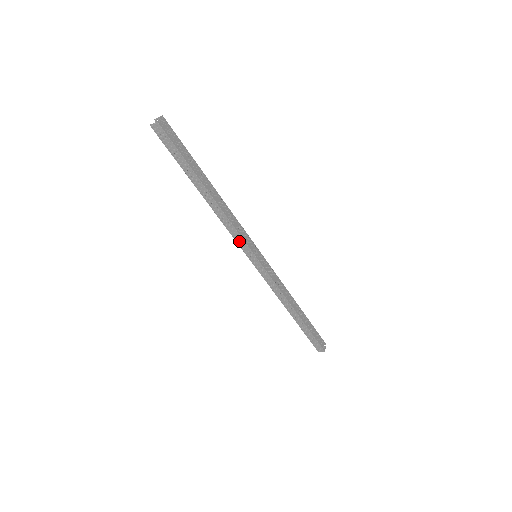
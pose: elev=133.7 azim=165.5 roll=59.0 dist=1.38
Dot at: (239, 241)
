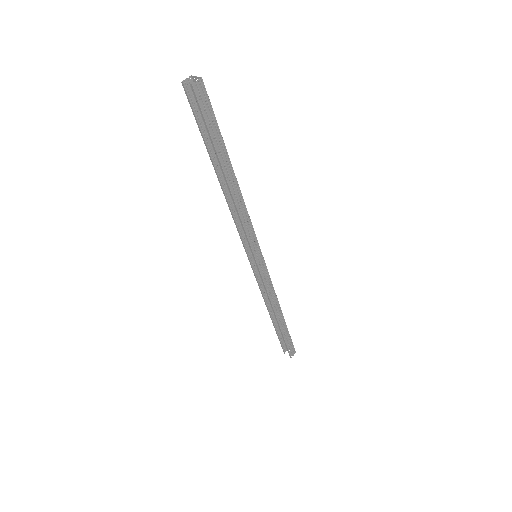
Dot at: (251, 238)
